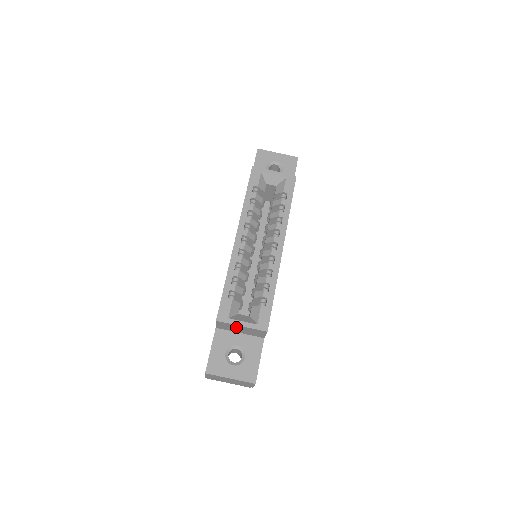
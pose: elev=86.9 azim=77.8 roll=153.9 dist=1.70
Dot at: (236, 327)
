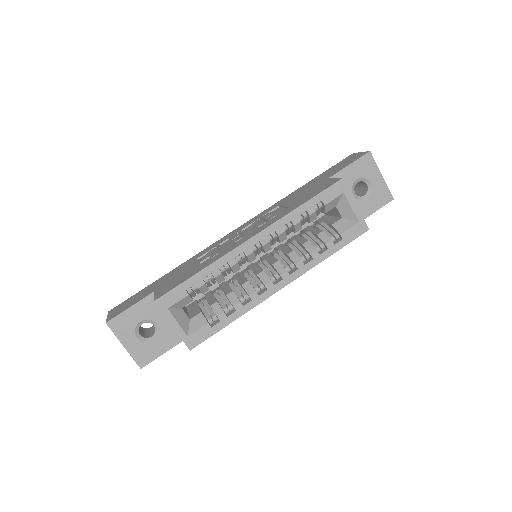
Dot at: occluded
